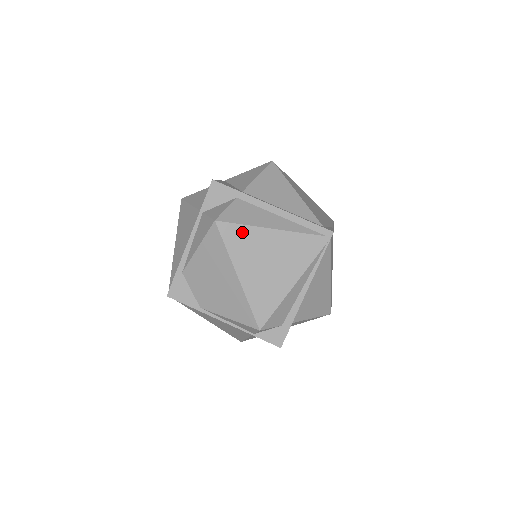
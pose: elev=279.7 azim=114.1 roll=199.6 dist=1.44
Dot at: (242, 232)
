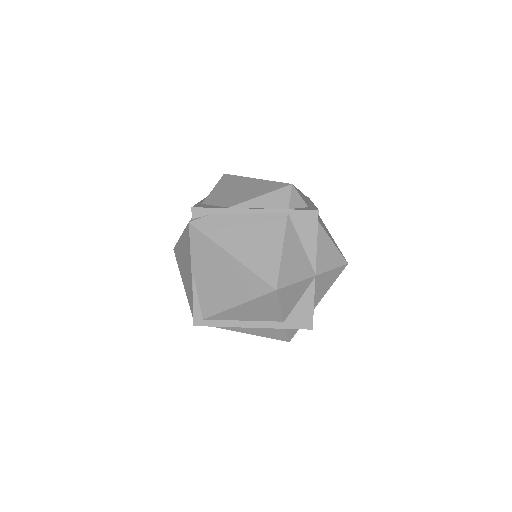
Dot at: occluded
